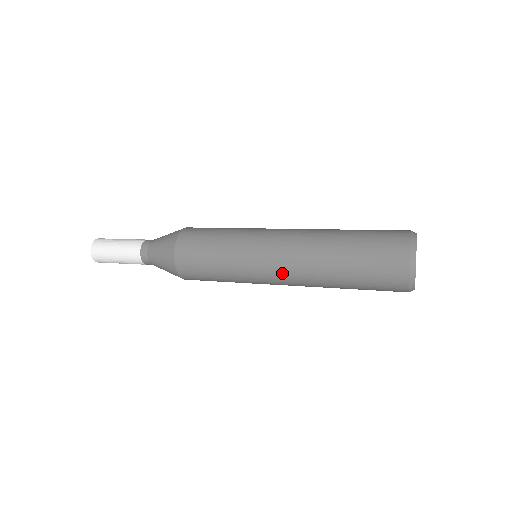
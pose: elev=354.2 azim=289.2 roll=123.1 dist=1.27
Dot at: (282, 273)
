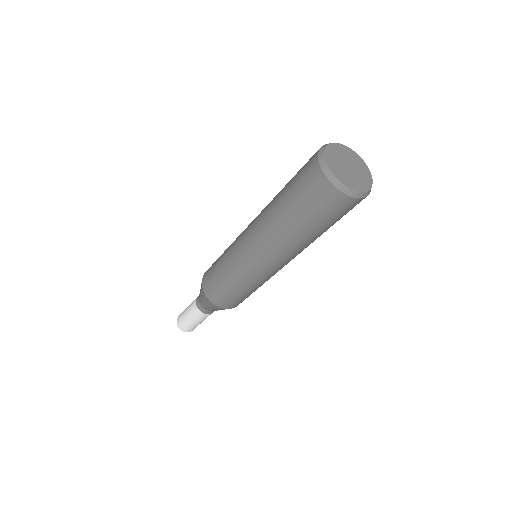
Dot at: (256, 249)
